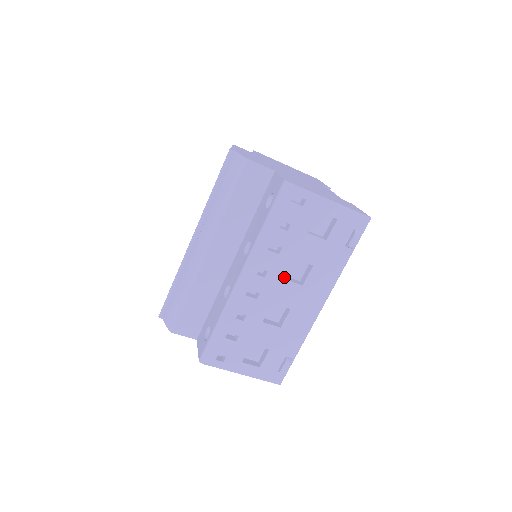
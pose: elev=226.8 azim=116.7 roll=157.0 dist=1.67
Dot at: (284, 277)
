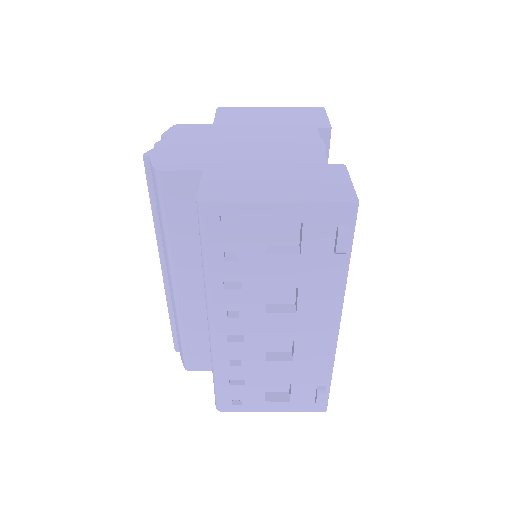
Dot at: (265, 311)
